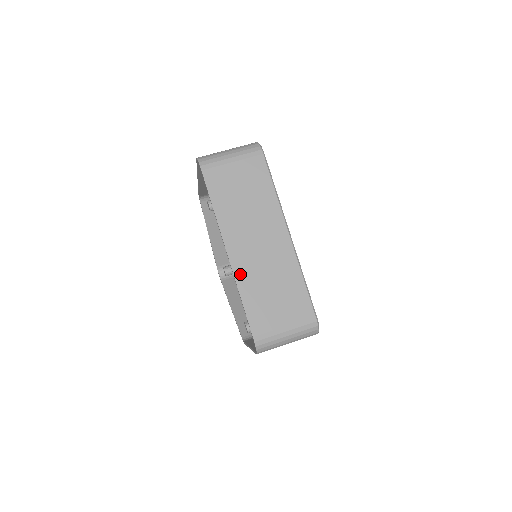
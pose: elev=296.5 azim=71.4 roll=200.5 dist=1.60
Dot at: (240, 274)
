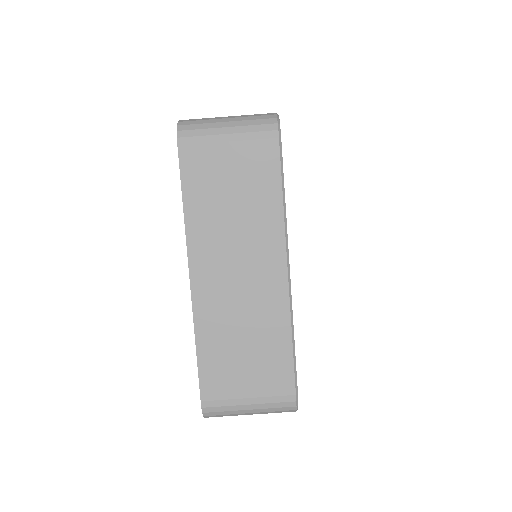
Dot at: (202, 312)
